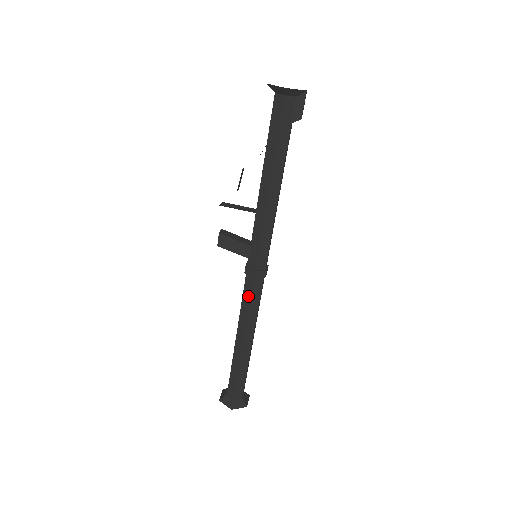
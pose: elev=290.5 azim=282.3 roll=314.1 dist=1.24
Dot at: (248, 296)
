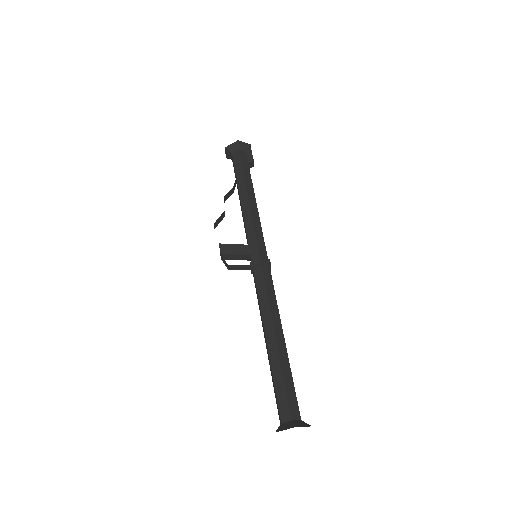
Dot at: (262, 285)
